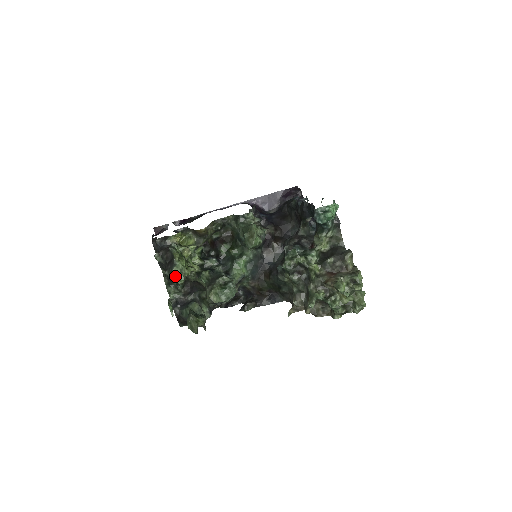
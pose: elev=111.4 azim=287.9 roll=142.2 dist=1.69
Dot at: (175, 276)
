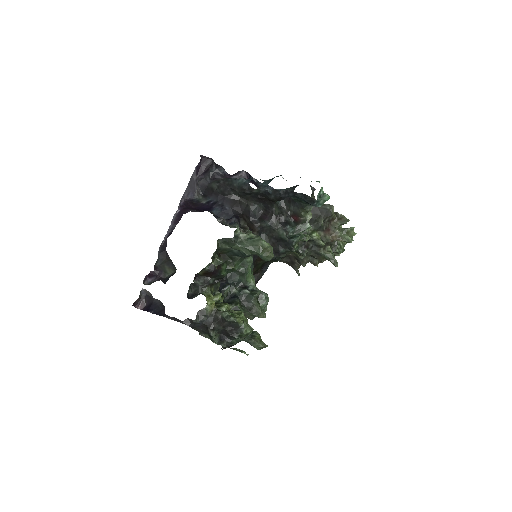
Dot at: (246, 334)
